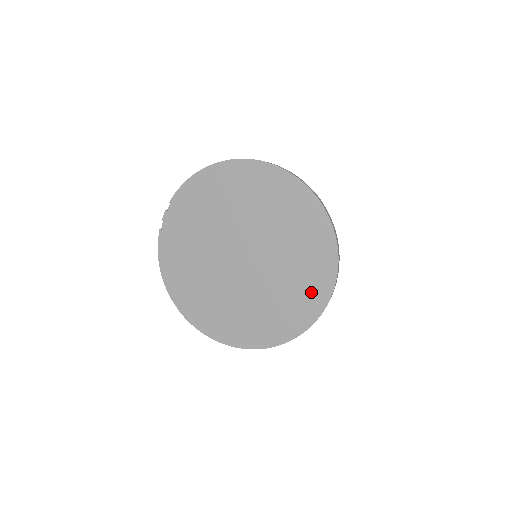
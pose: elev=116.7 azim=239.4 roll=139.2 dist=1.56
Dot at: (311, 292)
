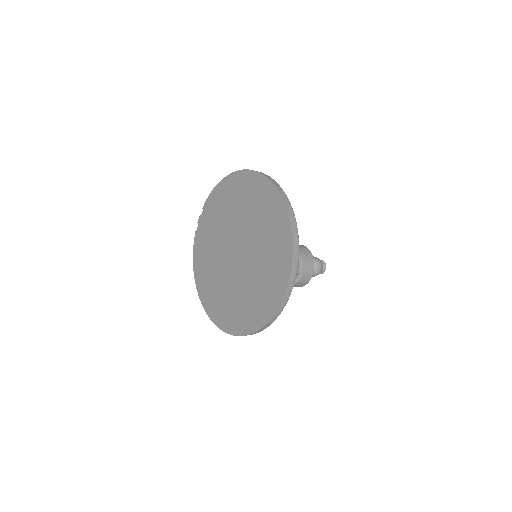
Dot at: (274, 285)
